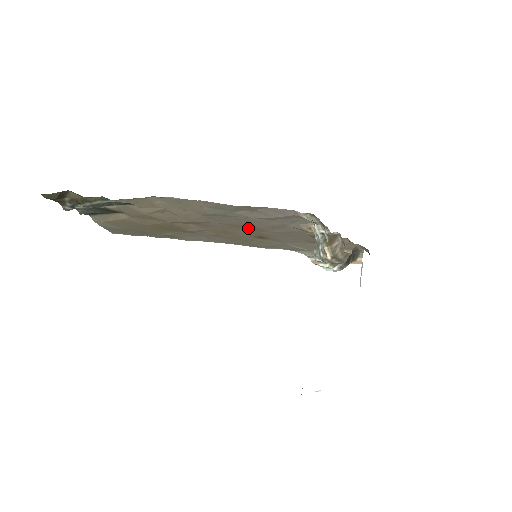
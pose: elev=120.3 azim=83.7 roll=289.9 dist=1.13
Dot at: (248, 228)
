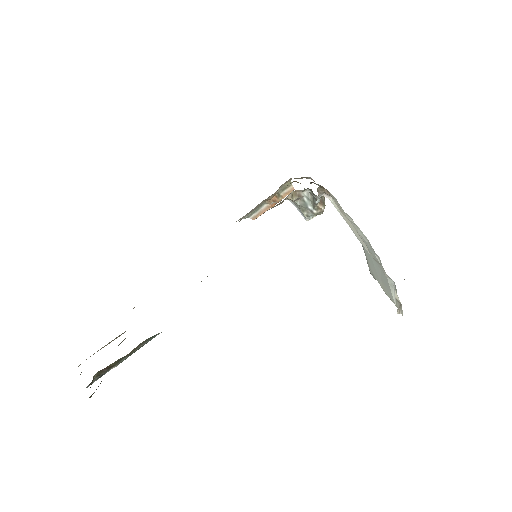
Dot at: occluded
